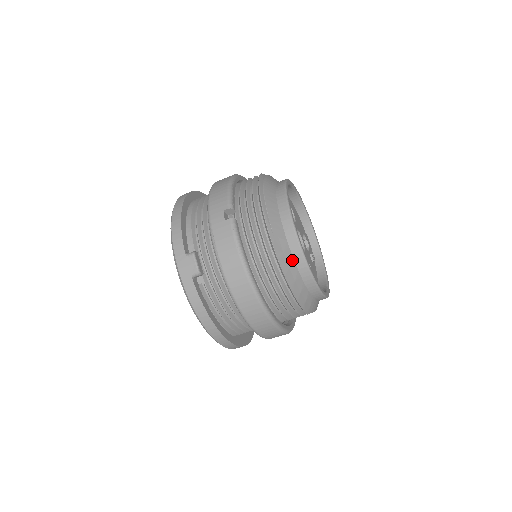
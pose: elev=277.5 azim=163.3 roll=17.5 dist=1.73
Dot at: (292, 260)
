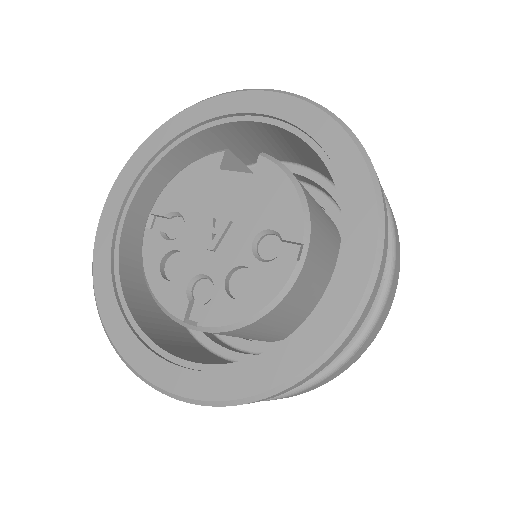
Dot at: occluded
